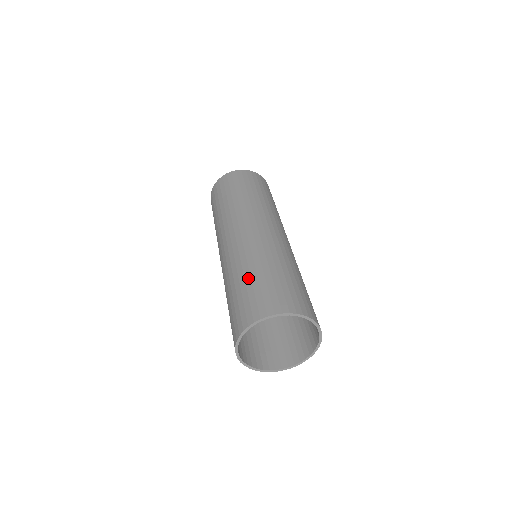
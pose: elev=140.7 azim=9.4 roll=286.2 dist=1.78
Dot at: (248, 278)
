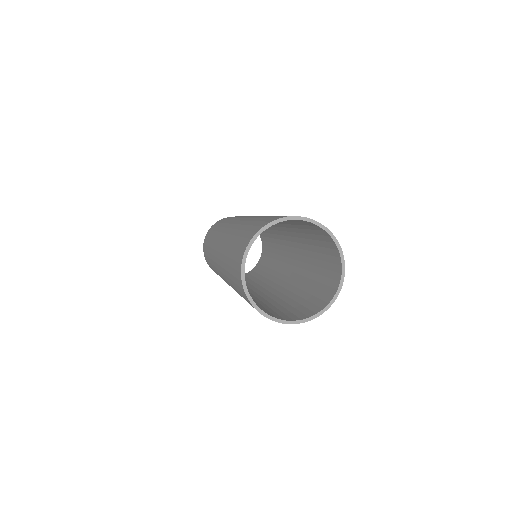
Dot at: occluded
